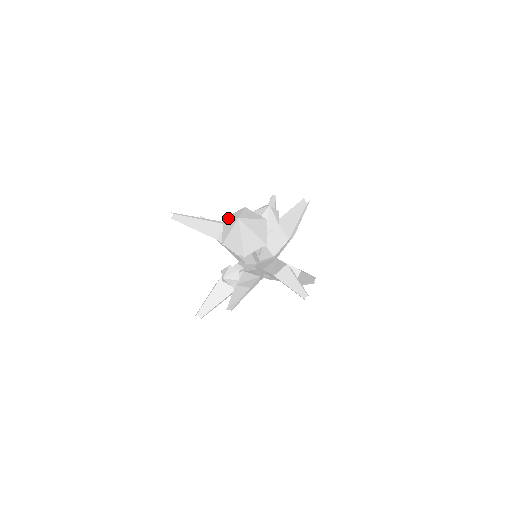
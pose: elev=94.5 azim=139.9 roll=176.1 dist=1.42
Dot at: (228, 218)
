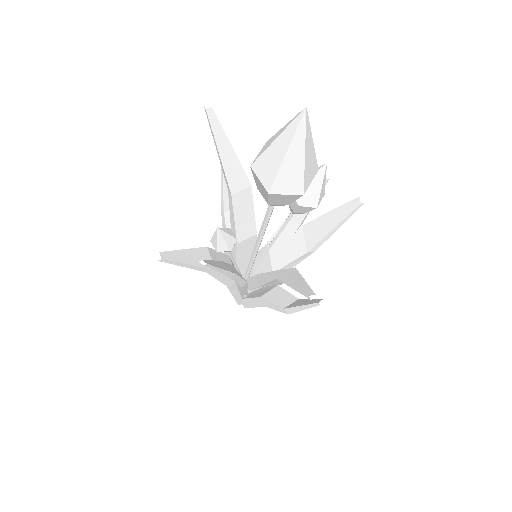
Dot at: occluded
